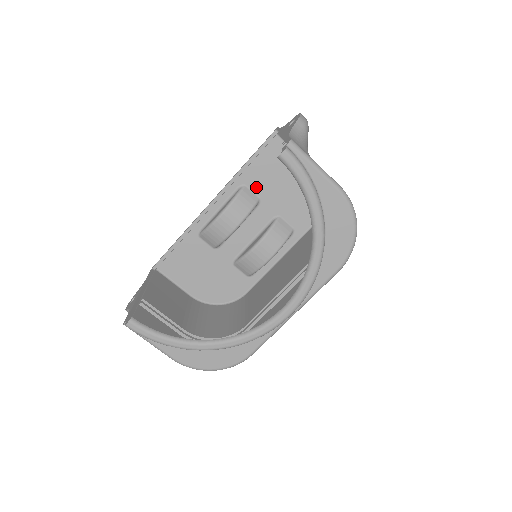
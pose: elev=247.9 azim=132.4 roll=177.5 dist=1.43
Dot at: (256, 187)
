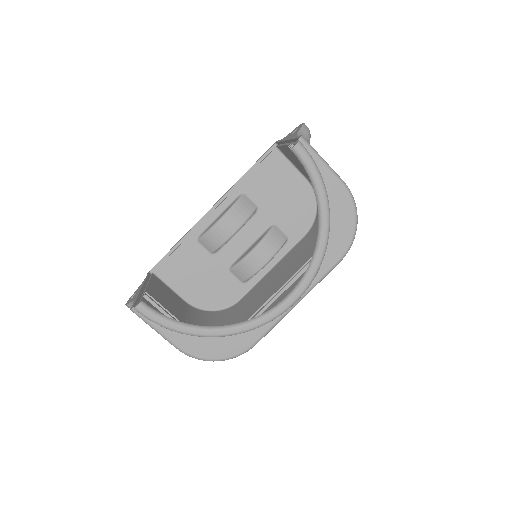
Dot at: (254, 195)
